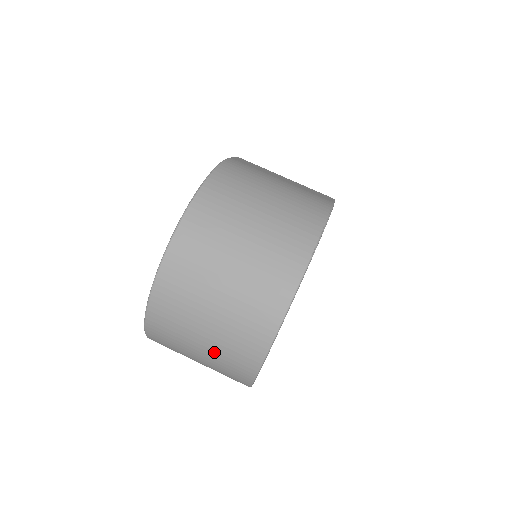
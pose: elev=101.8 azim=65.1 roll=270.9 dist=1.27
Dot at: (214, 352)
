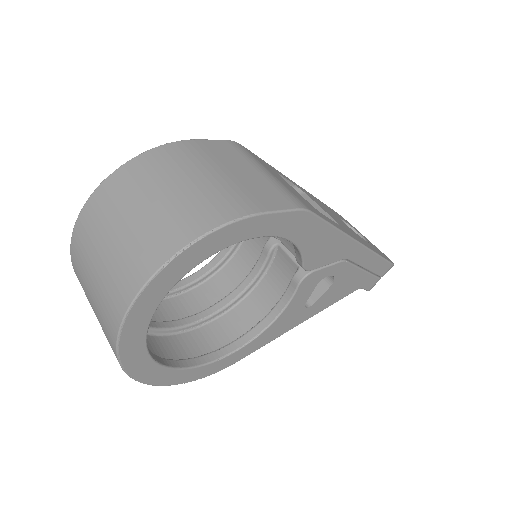
Dot at: occluded
